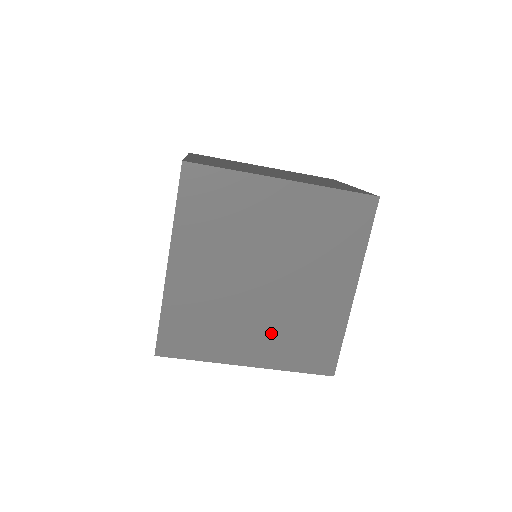
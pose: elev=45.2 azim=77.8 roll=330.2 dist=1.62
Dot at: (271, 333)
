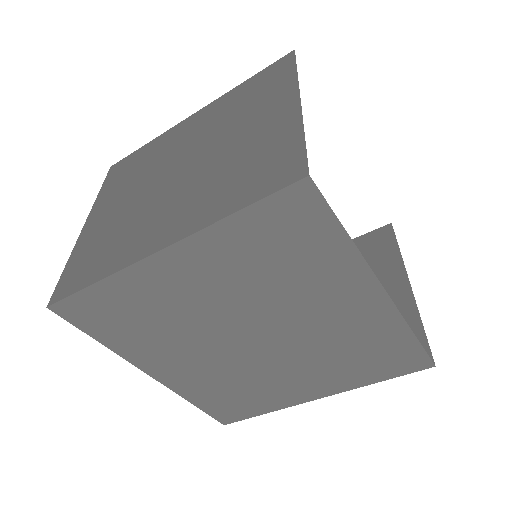
Dot at: (315, 370)
